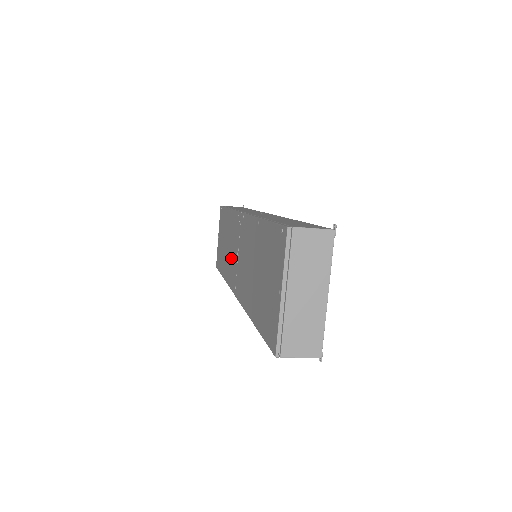
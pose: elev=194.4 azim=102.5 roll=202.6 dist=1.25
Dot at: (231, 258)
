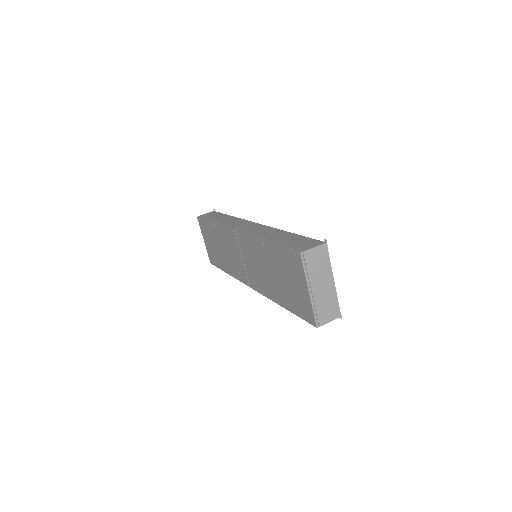
Dot at: (233, 261)
